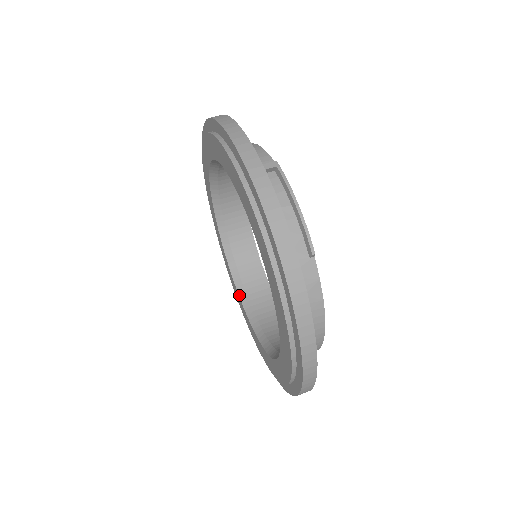
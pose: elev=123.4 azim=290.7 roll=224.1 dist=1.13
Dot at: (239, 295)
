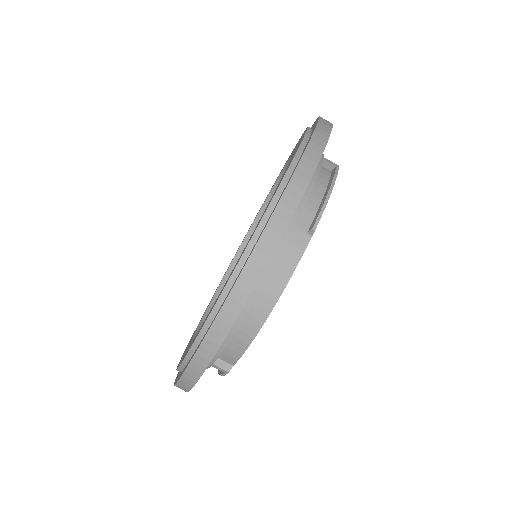
Dot at: (286, 165)
